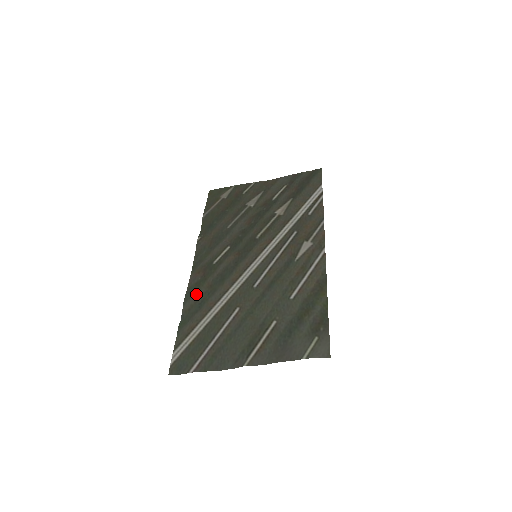
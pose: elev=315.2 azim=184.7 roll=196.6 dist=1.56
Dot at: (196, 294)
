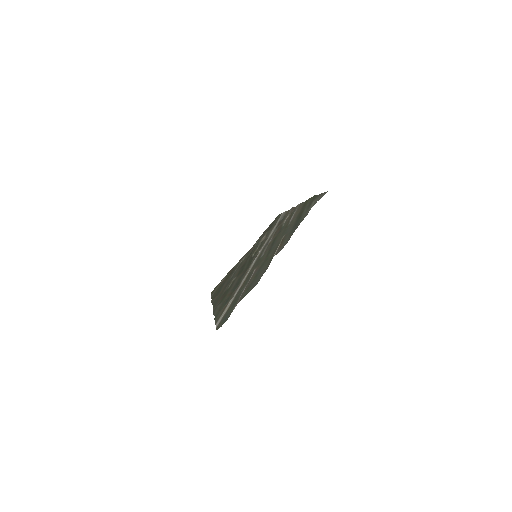
Dot at: occluded
